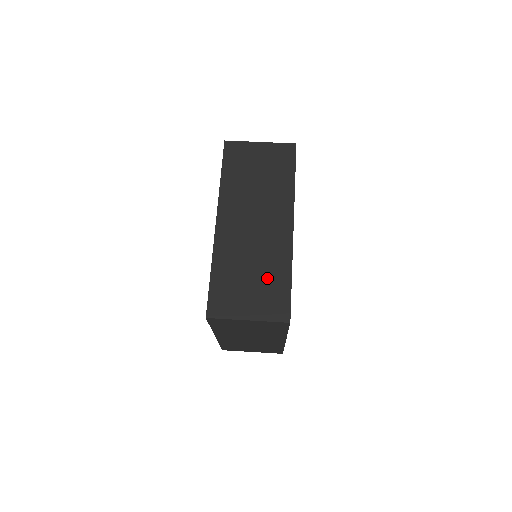
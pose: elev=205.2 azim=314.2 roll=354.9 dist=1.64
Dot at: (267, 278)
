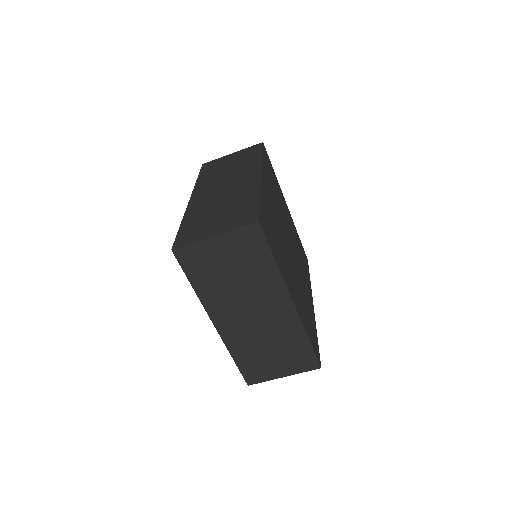
Dot at: (235, 207)
